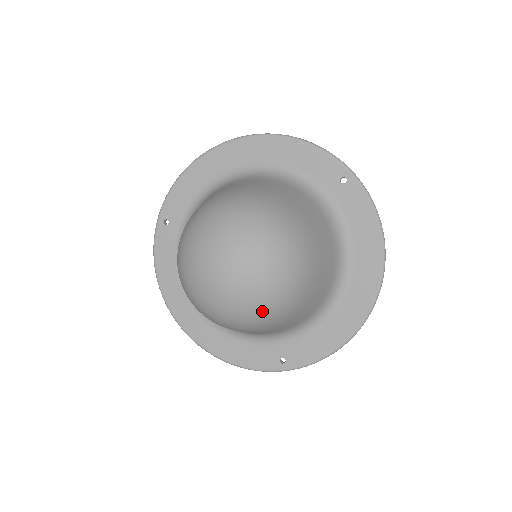
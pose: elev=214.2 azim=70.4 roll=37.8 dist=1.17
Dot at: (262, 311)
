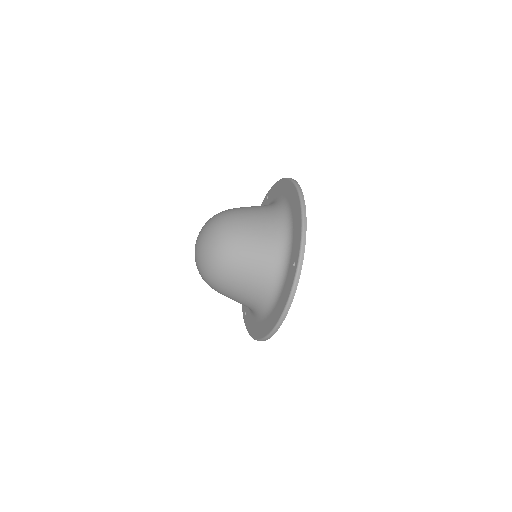
Dot at: (216, 236)
